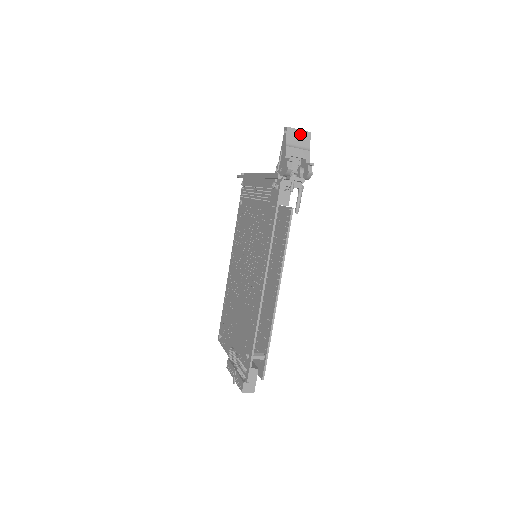
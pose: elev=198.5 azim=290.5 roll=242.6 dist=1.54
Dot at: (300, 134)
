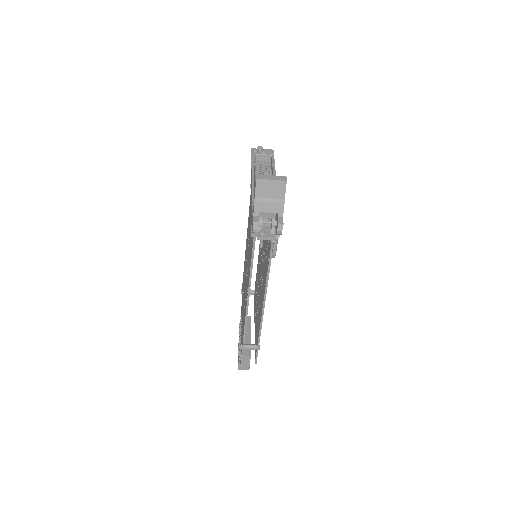
Dot at: (273, 185)
